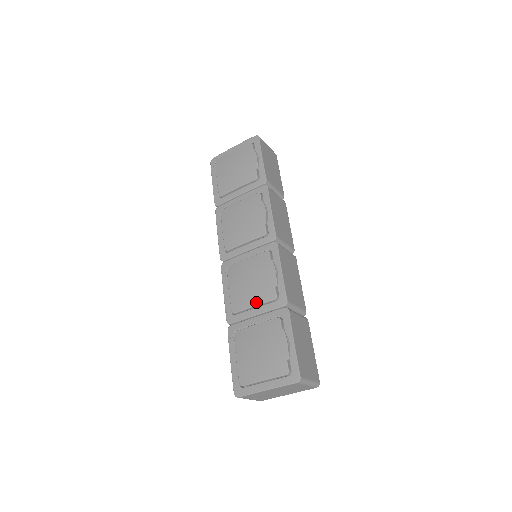
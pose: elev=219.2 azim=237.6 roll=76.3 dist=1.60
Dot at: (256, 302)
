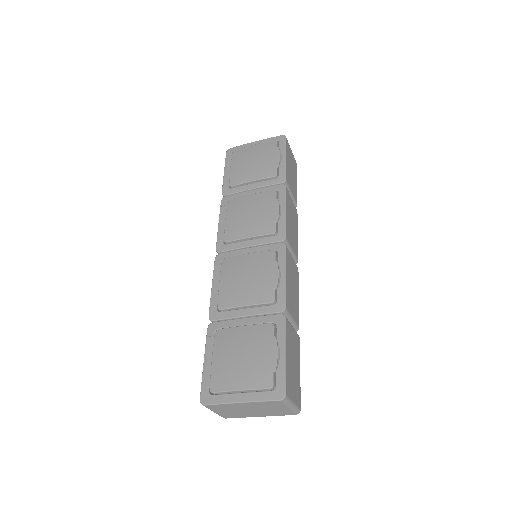
Dot at: (249, 302)
